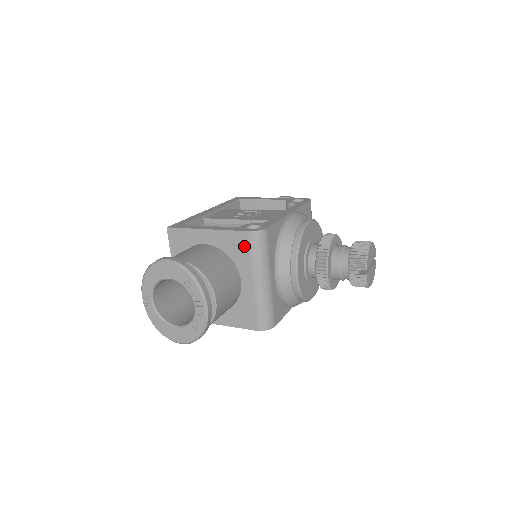
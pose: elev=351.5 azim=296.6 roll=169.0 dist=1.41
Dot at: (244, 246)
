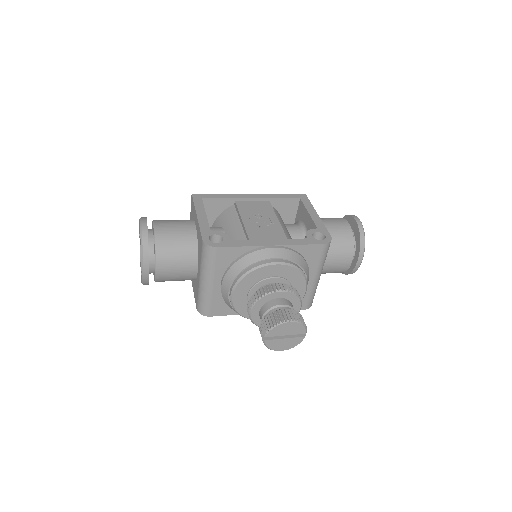
Dot at: (201, 248)
